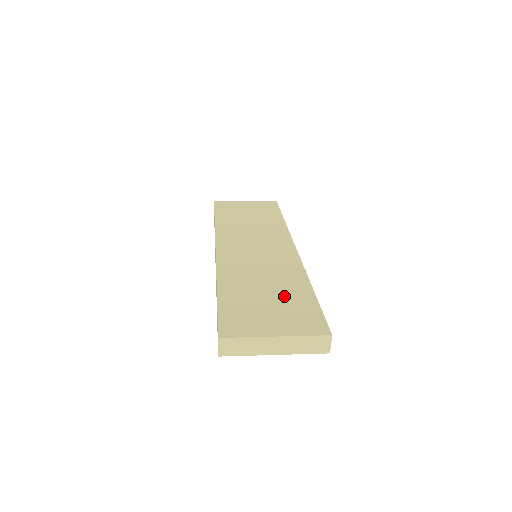
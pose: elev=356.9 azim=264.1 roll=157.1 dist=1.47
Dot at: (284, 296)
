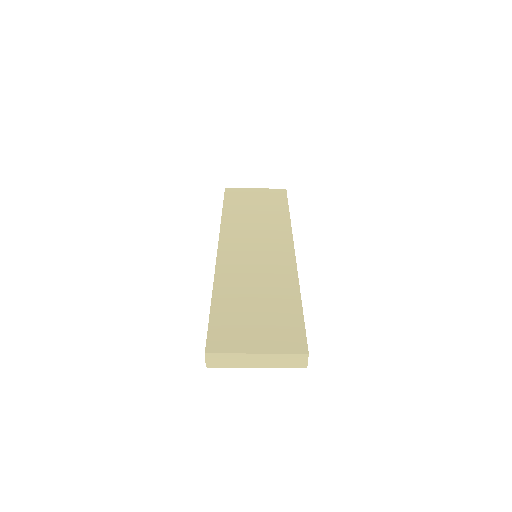
Dot at: (272, 307)
